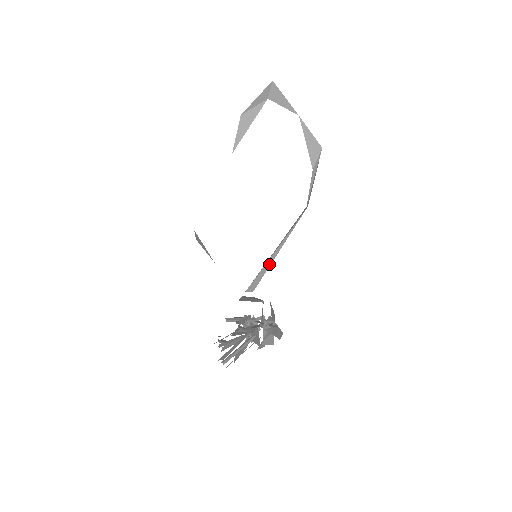
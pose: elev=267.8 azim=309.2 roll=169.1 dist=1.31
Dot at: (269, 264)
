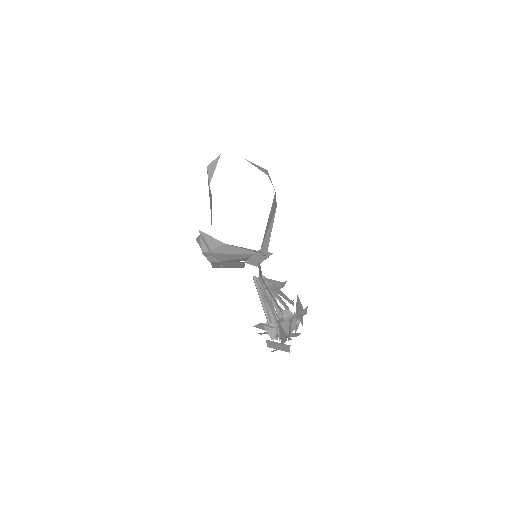
Dot at: (269, 237)
